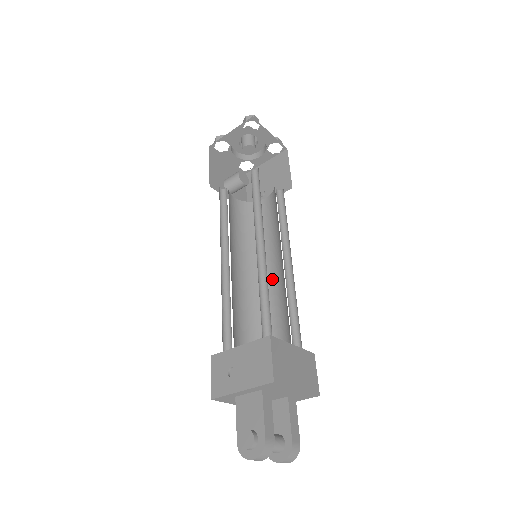
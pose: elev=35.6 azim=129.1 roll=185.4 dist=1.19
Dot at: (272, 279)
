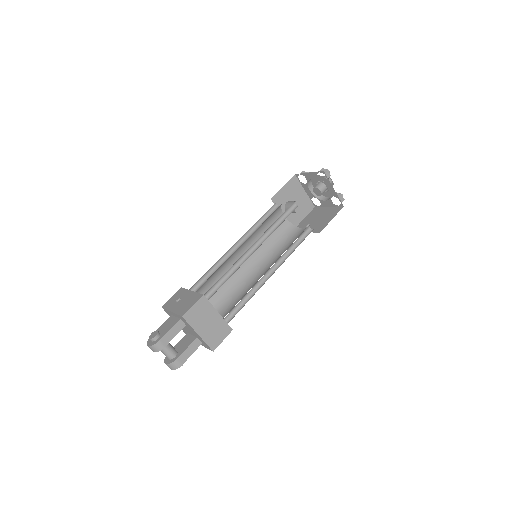
Dot at: (258, 277)
